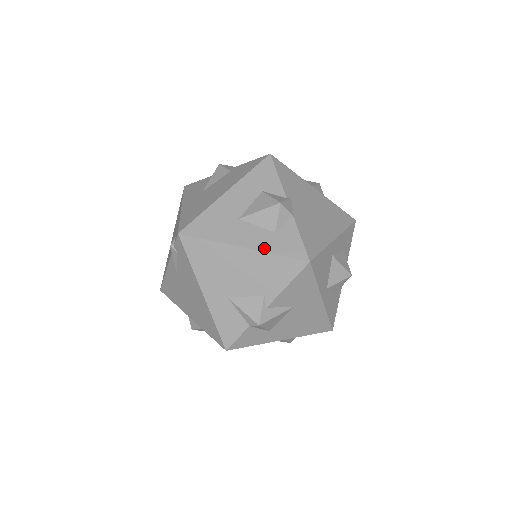
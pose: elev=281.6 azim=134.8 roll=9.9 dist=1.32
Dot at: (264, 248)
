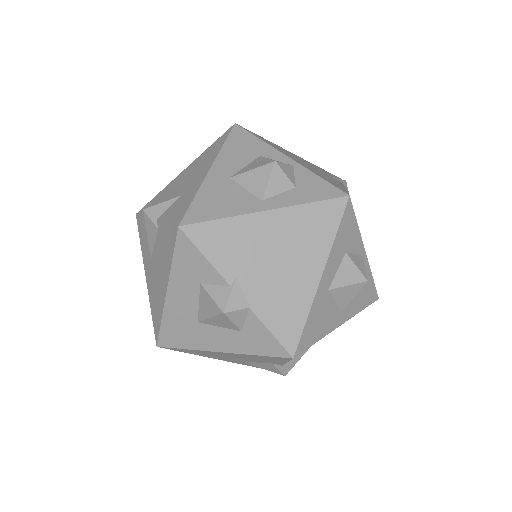
Dot at: (240, 350)
